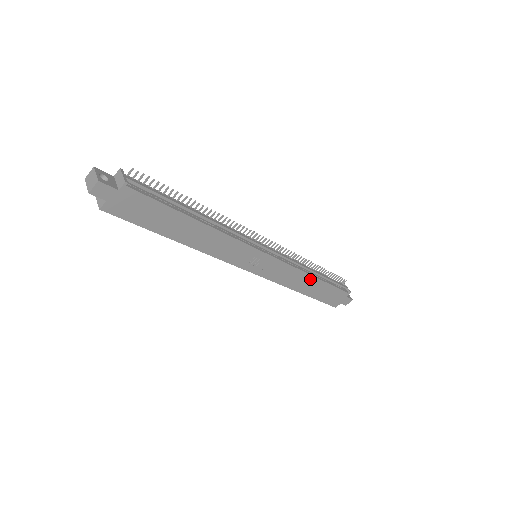
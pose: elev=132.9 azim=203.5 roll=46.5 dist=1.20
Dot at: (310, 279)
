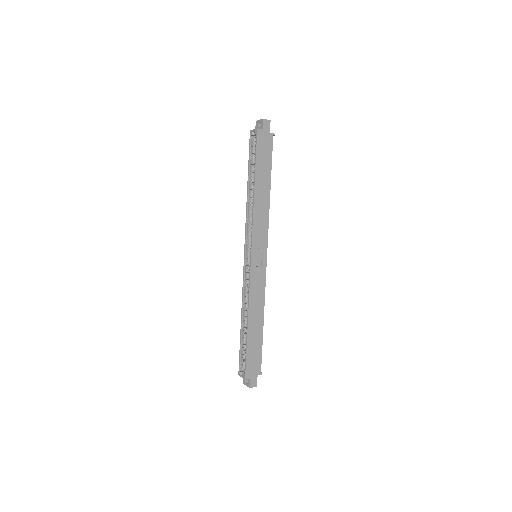
Dot at: (261, 316)
